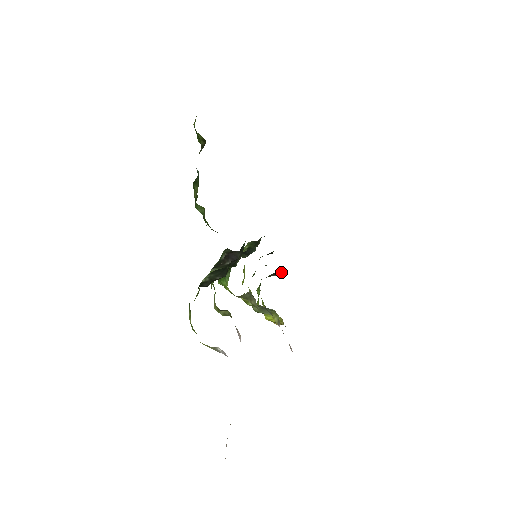
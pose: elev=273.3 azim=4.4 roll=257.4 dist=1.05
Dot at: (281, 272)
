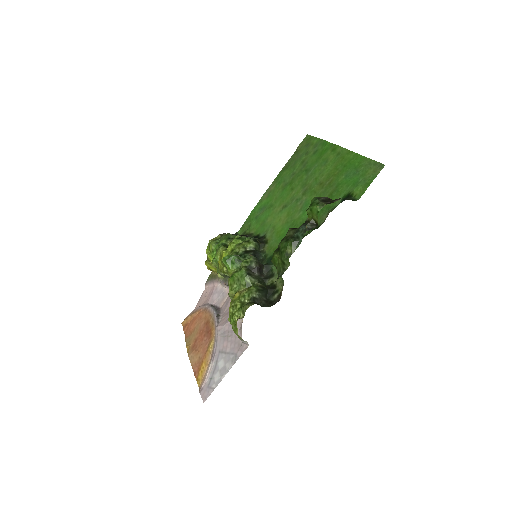
Dot at: occluded
